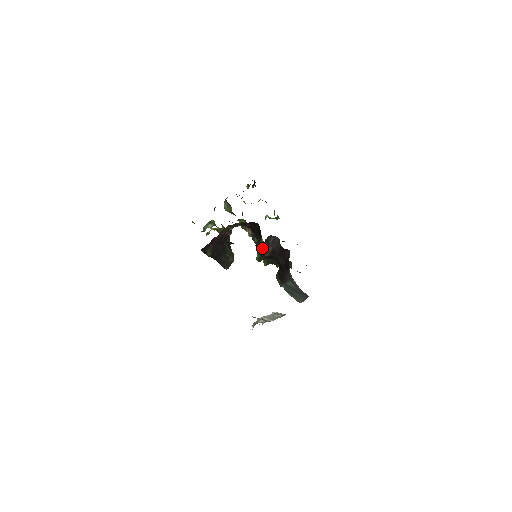
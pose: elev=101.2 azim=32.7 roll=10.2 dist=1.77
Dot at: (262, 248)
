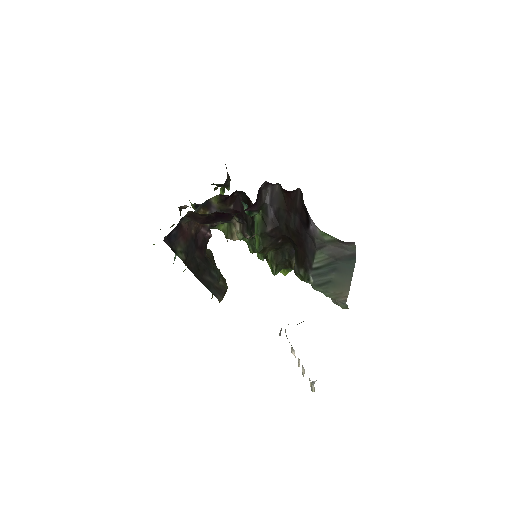
Dot at: (259, 222)
